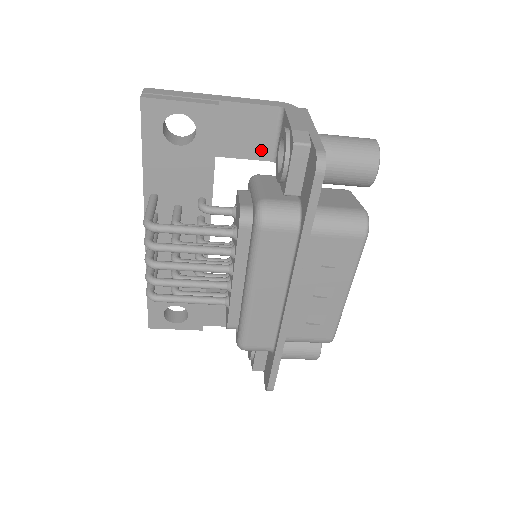
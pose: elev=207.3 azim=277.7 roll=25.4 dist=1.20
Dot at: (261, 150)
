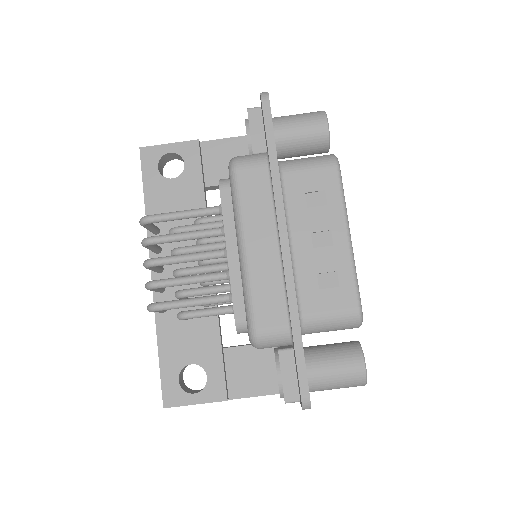
Dot at: occluded
